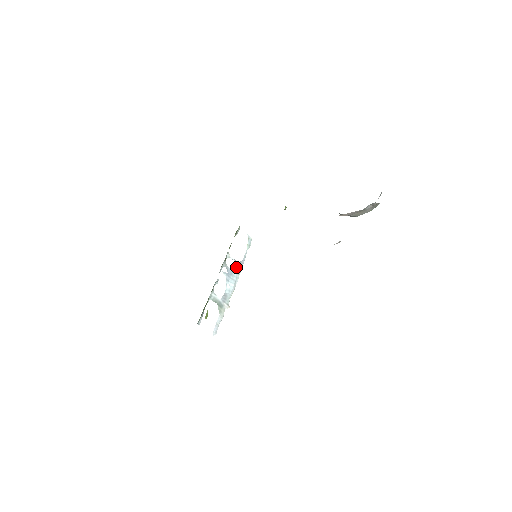
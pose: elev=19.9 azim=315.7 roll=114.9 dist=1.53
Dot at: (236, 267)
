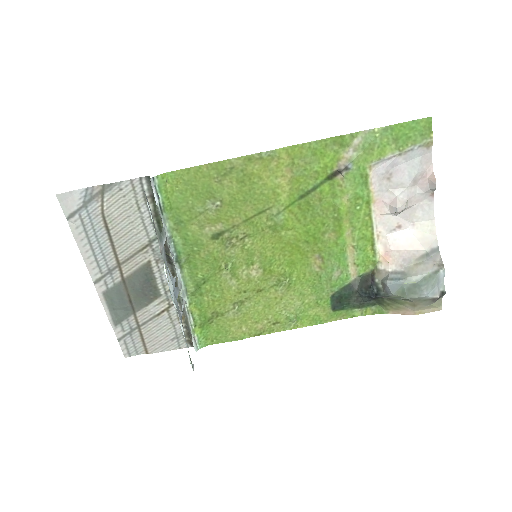
Dot at: occluded
